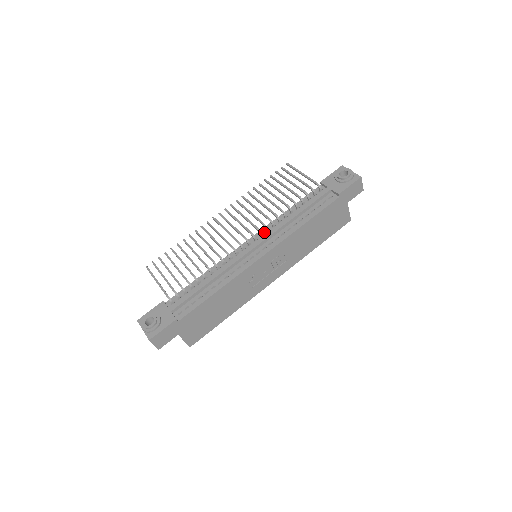
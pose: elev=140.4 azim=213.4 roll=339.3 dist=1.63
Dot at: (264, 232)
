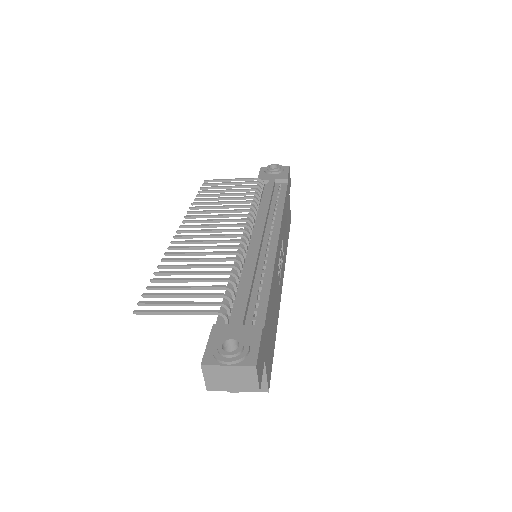
Dot at: occluded
